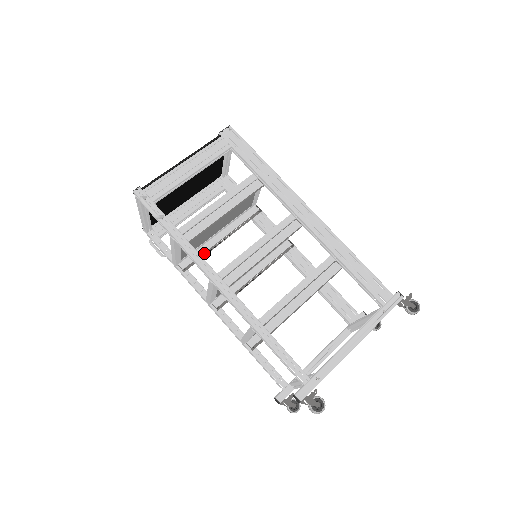
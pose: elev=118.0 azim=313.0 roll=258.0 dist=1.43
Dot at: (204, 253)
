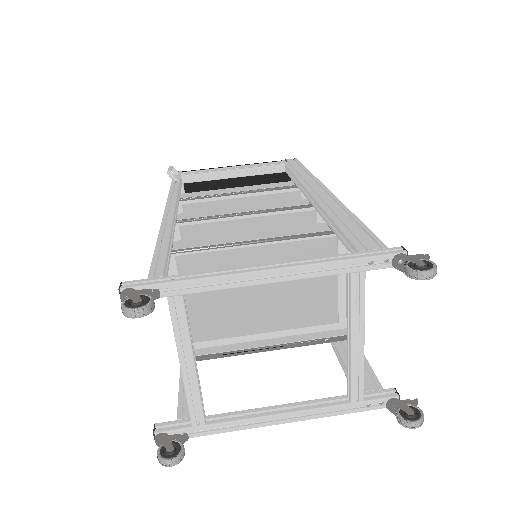
Dot at: occluded
